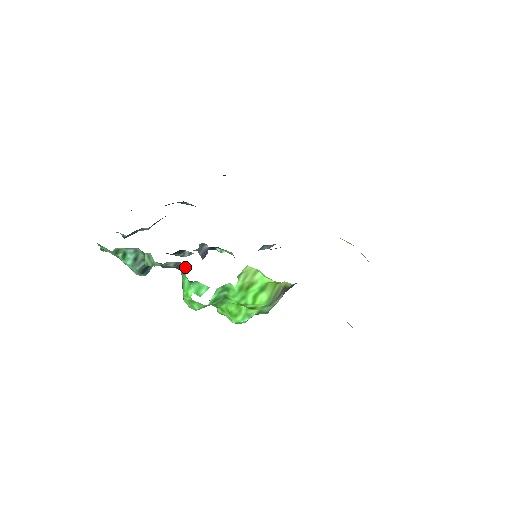
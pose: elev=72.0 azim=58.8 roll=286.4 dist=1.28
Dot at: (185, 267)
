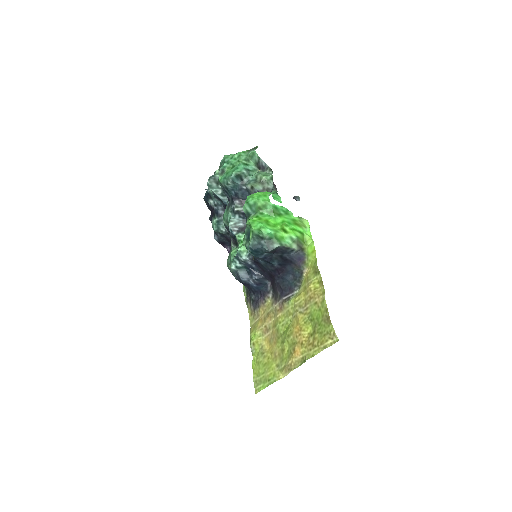
Dot at: (268, 195)
